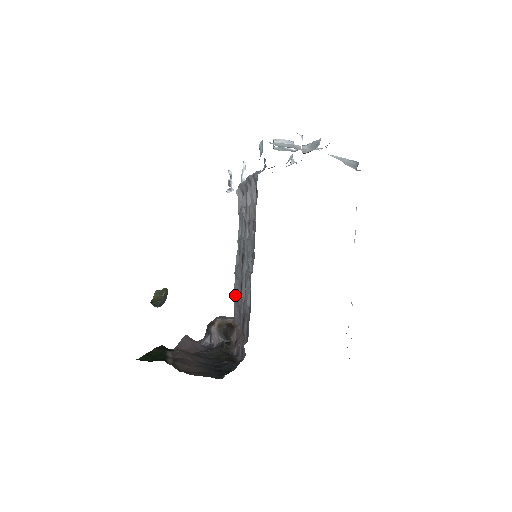
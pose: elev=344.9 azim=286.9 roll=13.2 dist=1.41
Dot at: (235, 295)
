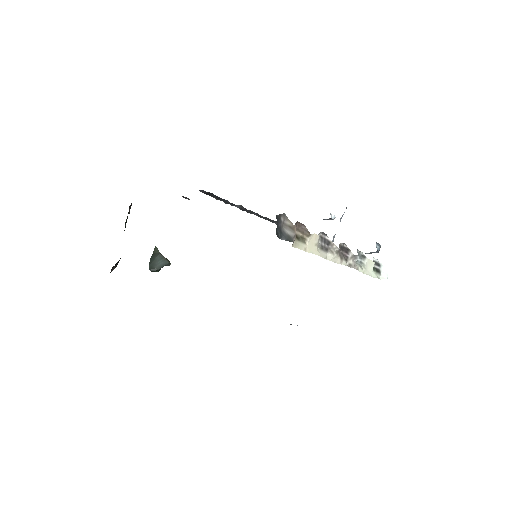
Dot at: occluded
